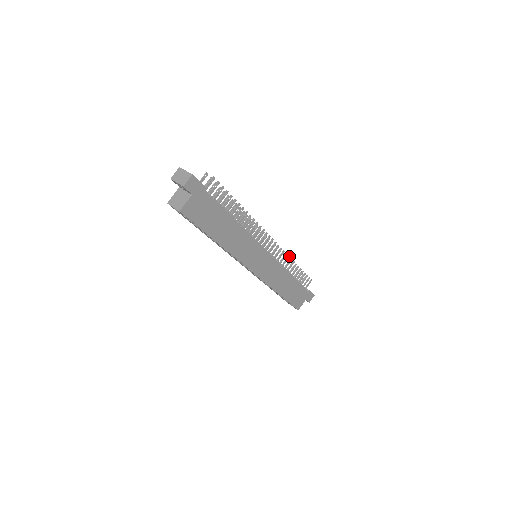
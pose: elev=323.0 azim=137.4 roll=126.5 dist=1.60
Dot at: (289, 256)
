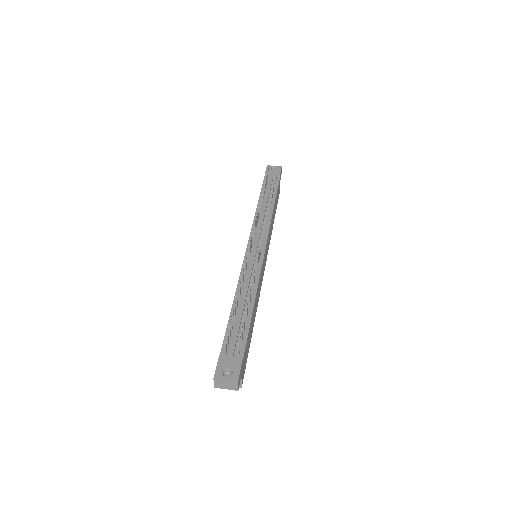
Dot at: occluded
